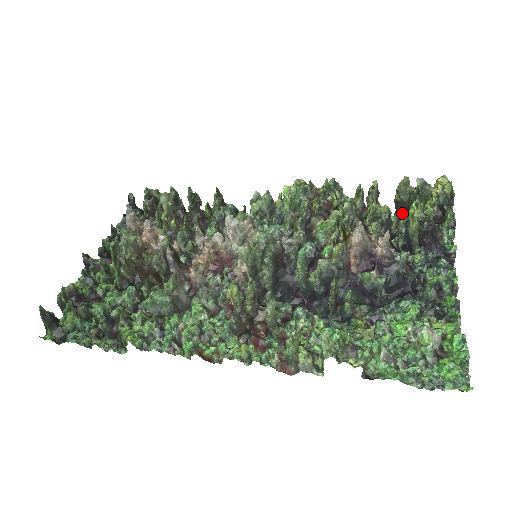
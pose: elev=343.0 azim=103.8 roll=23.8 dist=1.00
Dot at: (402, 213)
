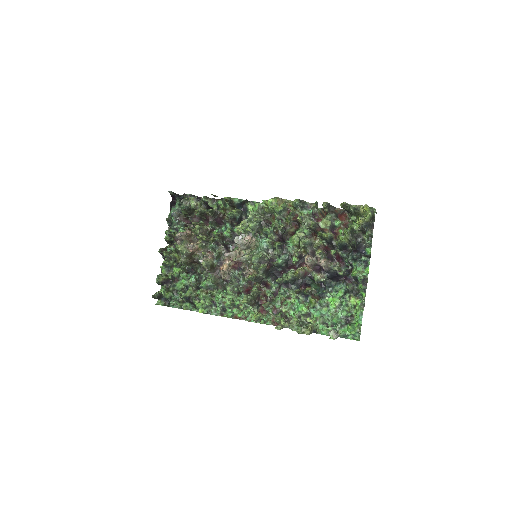
Dot at: occluded
